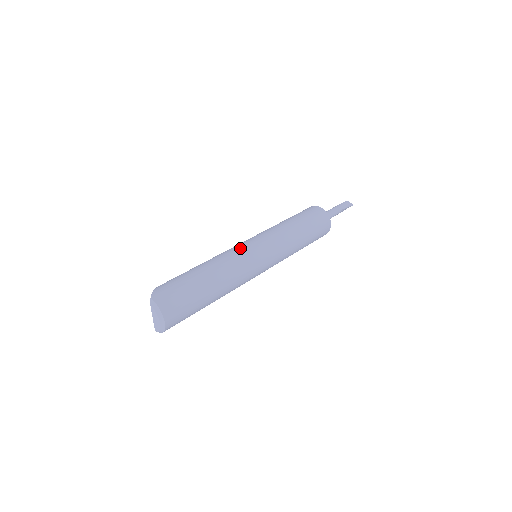
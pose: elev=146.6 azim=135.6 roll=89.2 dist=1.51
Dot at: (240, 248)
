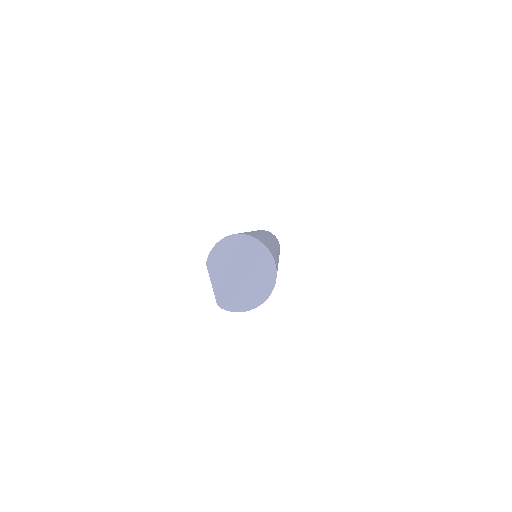
Dot at: occluded
